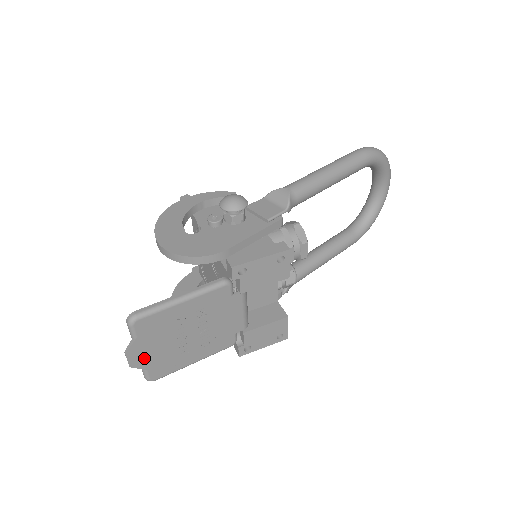
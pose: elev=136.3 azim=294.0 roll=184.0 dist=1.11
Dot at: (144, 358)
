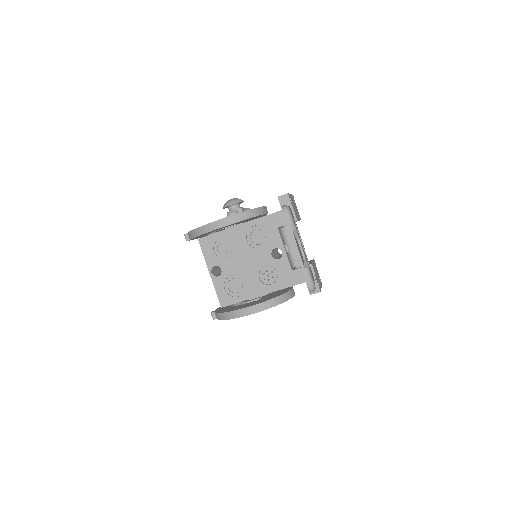
Dot at: occluded
